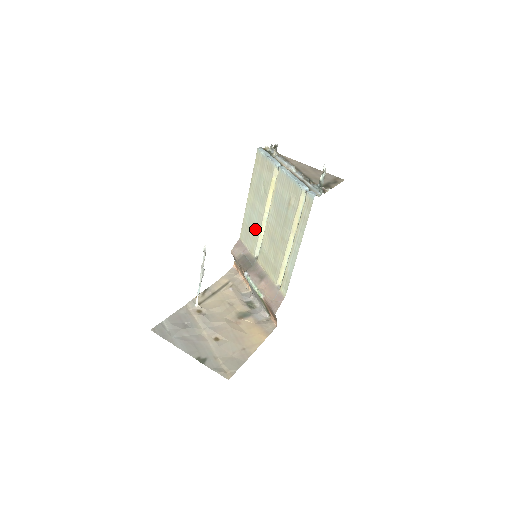
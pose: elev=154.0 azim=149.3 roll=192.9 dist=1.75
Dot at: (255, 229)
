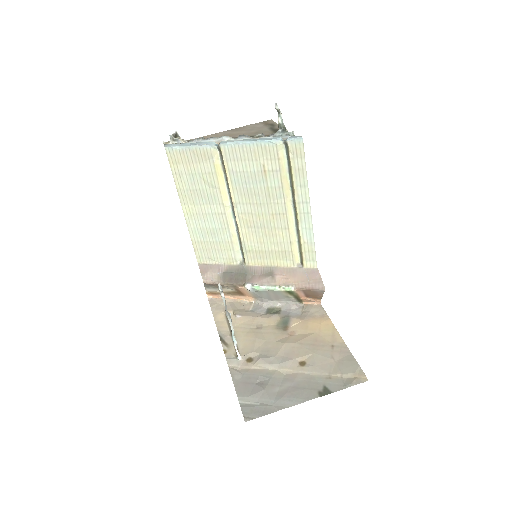
Dot at: (220, 236)
